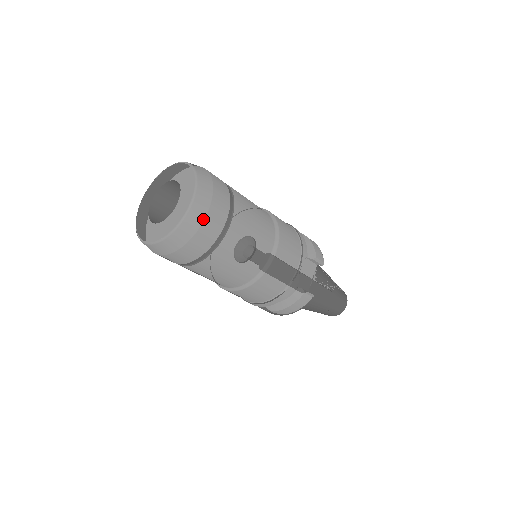
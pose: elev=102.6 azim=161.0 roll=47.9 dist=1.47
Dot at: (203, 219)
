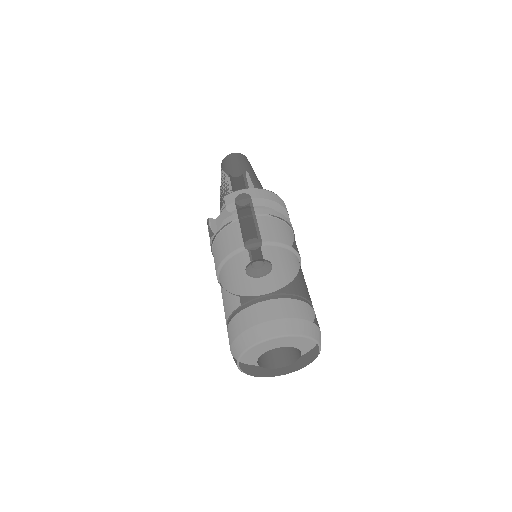
Dot at: occluded
